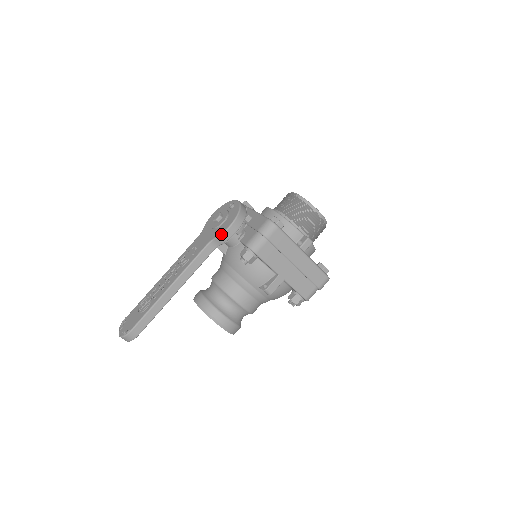
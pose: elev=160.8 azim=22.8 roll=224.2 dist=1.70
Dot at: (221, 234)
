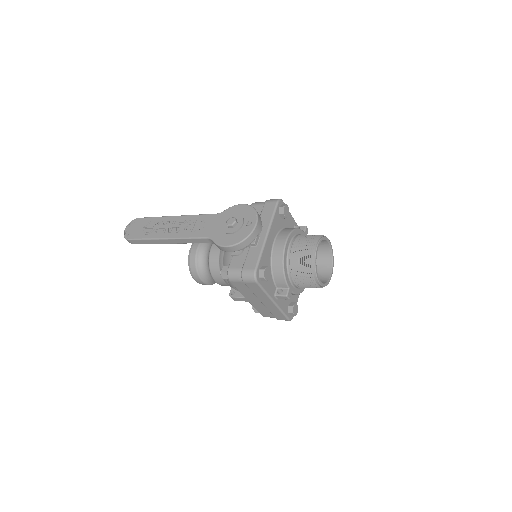
Dot at: (217, 245)
